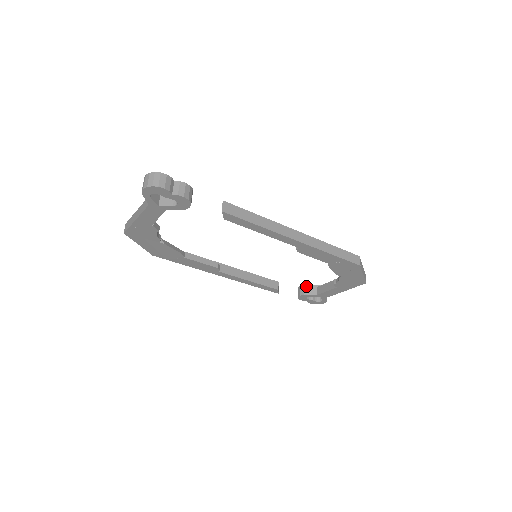
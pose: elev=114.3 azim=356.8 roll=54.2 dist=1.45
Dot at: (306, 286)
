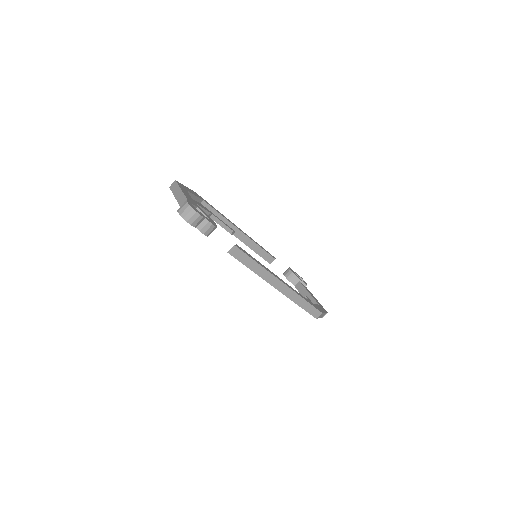
Dot at: (293, 274)
